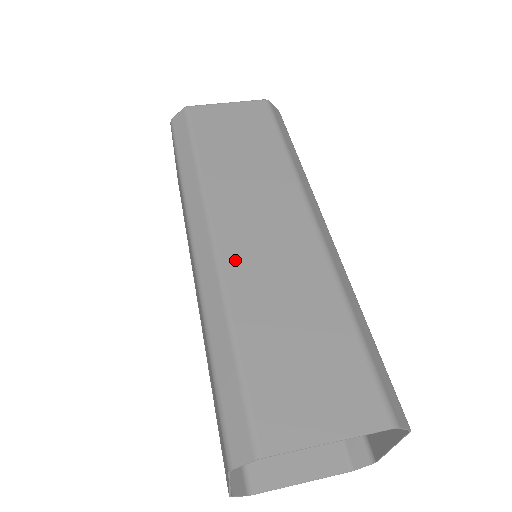
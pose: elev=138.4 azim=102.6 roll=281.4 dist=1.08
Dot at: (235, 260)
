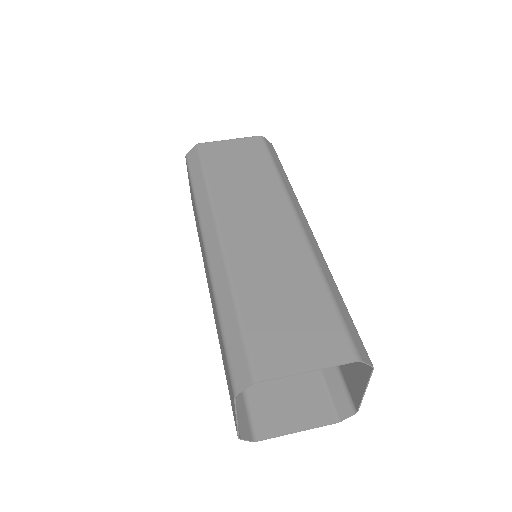
Dot at: (237, 251)
